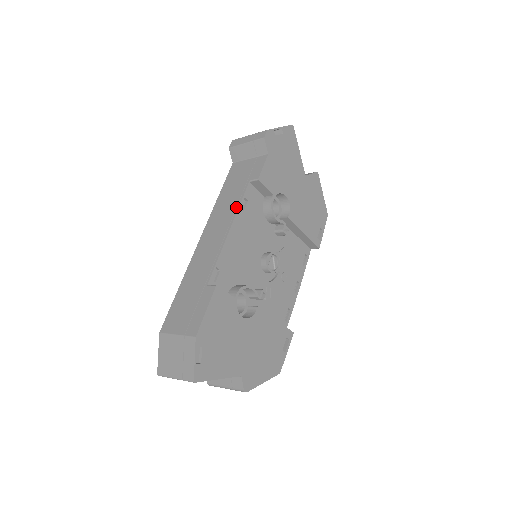
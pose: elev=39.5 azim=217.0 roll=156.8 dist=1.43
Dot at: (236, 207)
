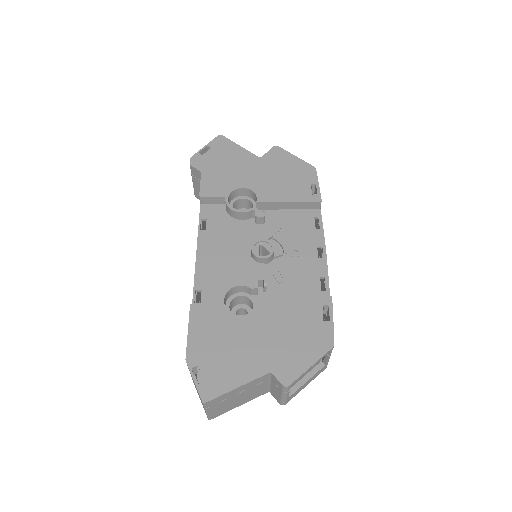
Dot at: (198, 232)
